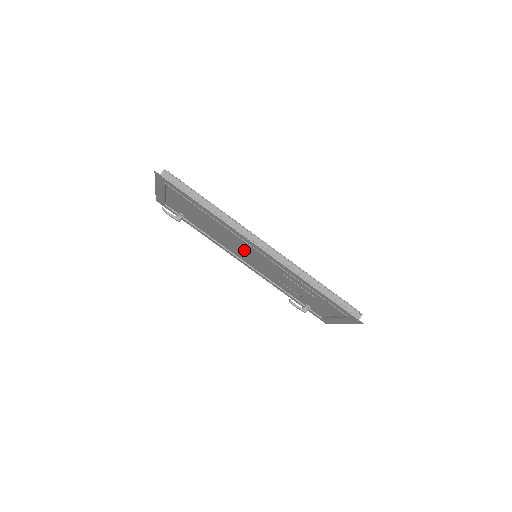
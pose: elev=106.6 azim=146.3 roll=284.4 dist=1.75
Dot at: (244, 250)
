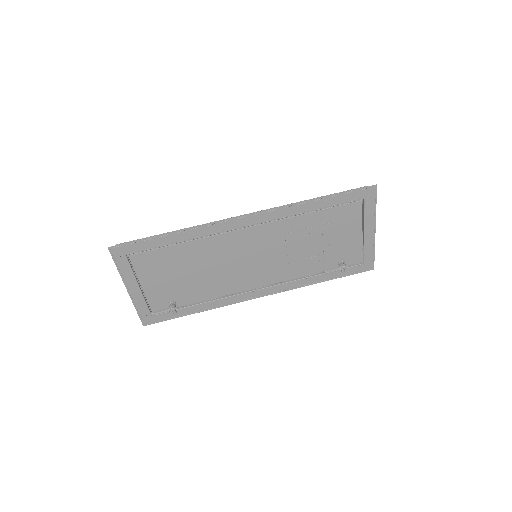
Dot at: (241, 258)
